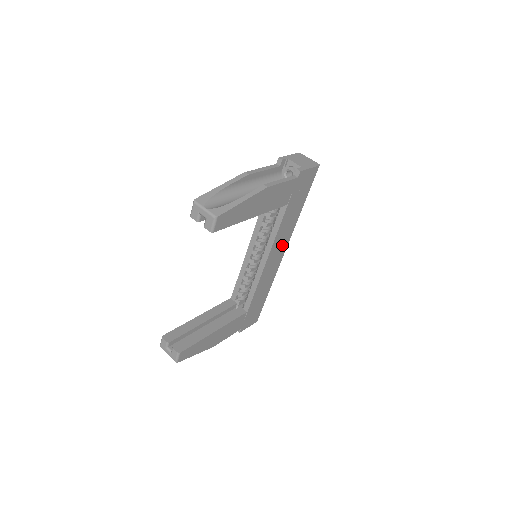
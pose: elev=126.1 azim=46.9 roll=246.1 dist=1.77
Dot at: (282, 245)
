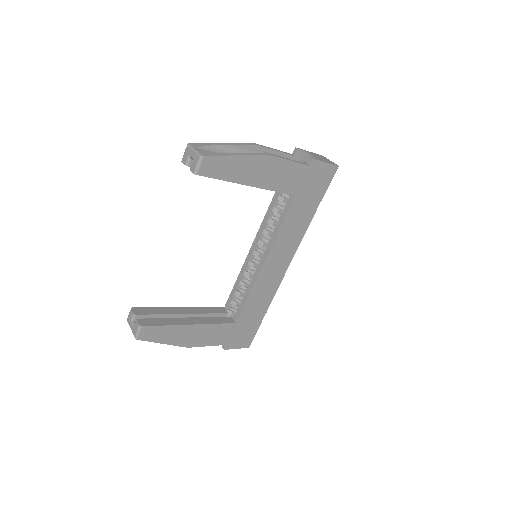
Dot at: (287, 251)
